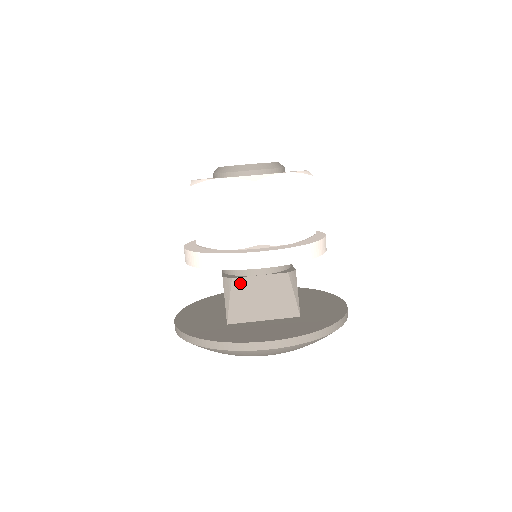
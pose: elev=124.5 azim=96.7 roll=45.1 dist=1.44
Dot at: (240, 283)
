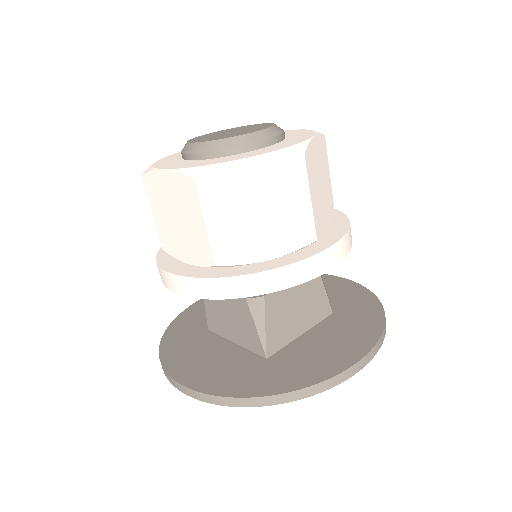
Dot at: (273, 299)
